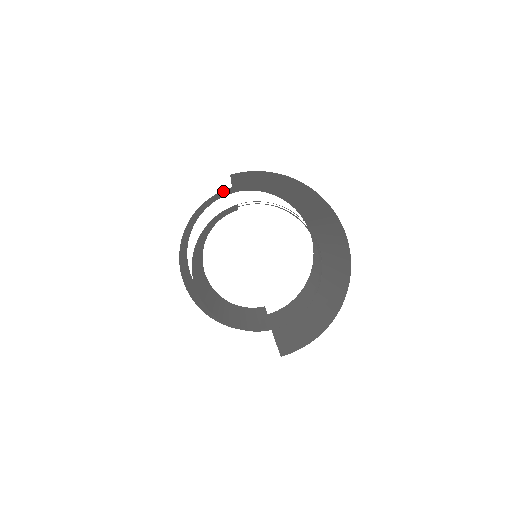
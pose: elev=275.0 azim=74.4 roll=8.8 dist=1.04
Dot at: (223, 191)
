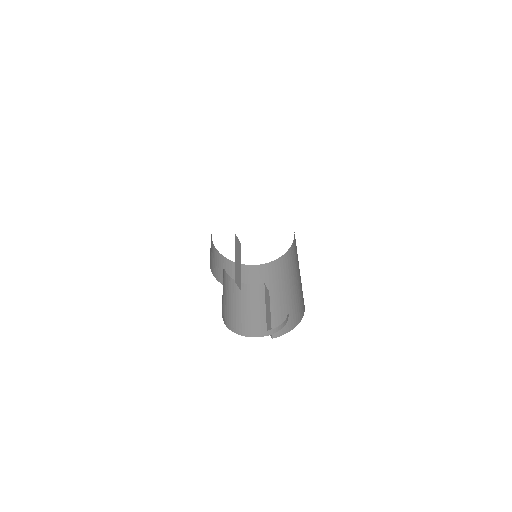
Dot at: occluded
